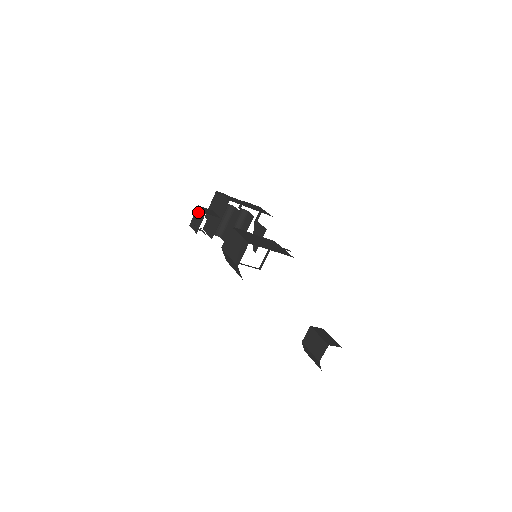
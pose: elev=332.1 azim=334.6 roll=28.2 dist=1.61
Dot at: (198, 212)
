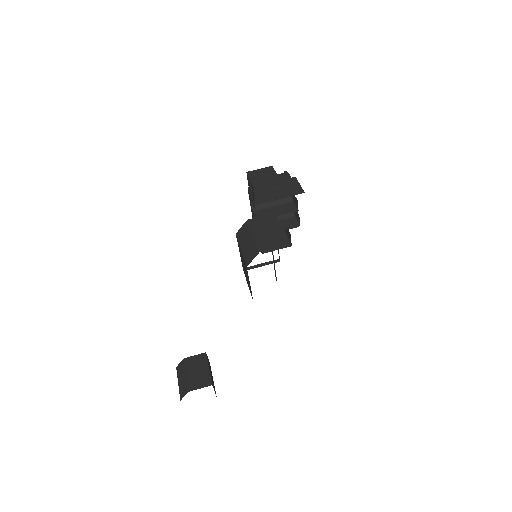
Dot at: (269, 171)
